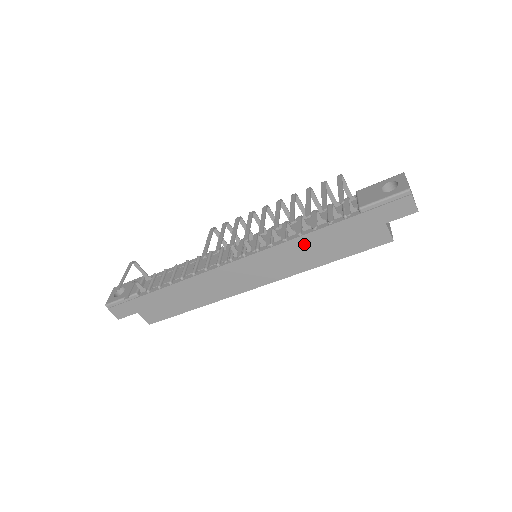
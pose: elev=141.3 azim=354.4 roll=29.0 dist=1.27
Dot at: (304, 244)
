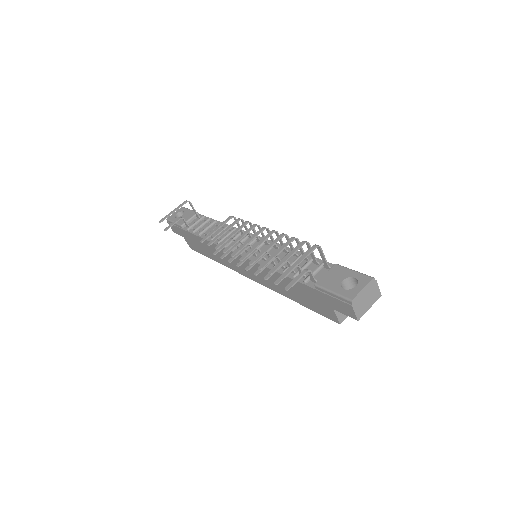
Dot at: (277, 277)
